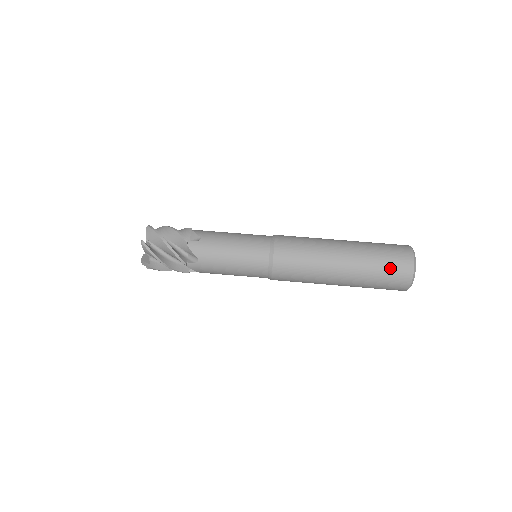
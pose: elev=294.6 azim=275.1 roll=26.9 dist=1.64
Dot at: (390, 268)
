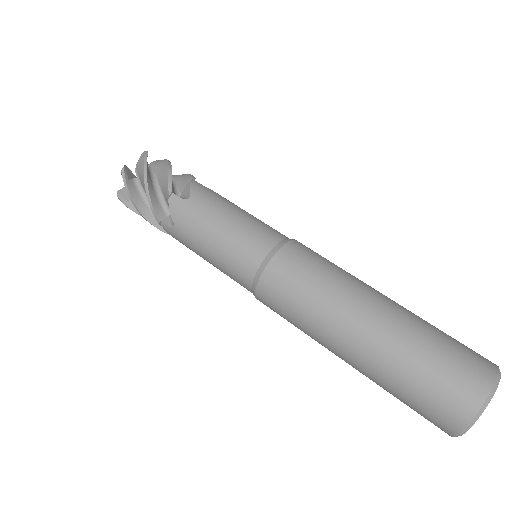
Dot at: (432, 389)
